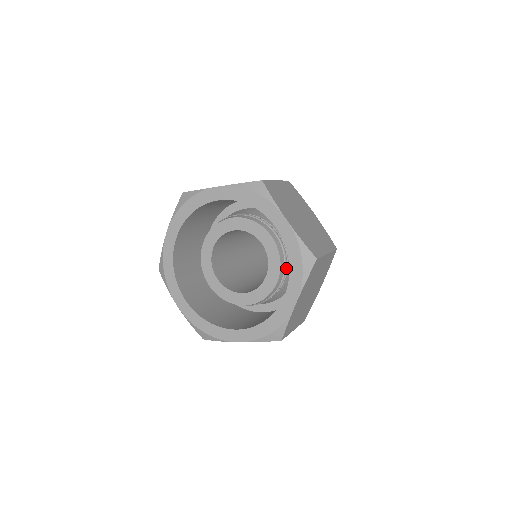
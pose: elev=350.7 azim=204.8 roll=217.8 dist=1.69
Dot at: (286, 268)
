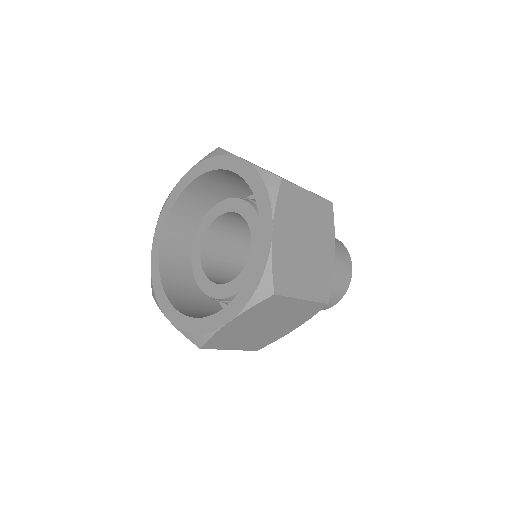
Dot at: occluded
